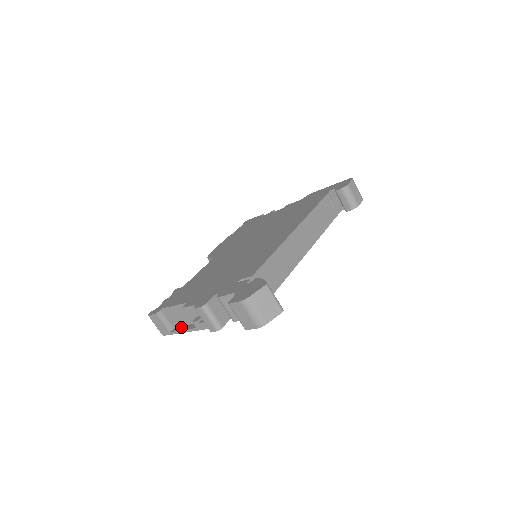
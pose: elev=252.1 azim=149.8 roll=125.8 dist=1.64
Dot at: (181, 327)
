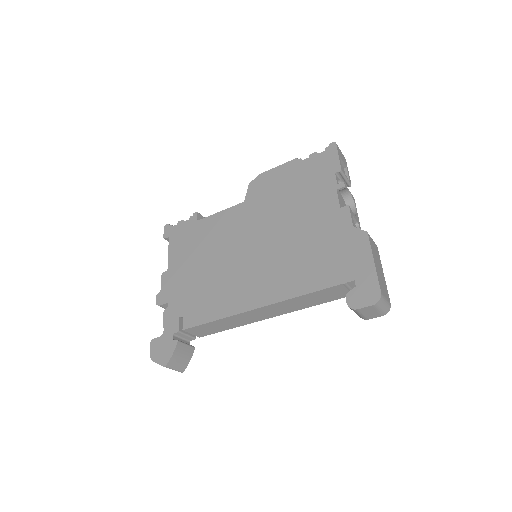
Dot at: occluded
